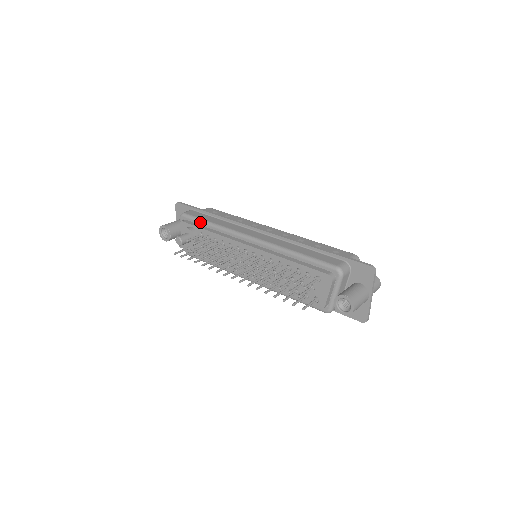
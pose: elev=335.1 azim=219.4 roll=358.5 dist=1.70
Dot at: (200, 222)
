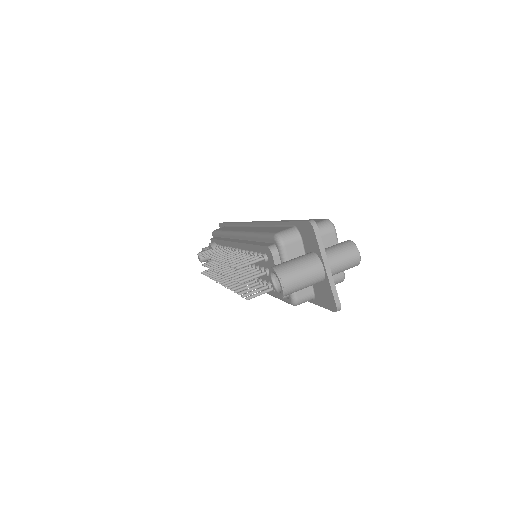
Dot at: (218, 234)
